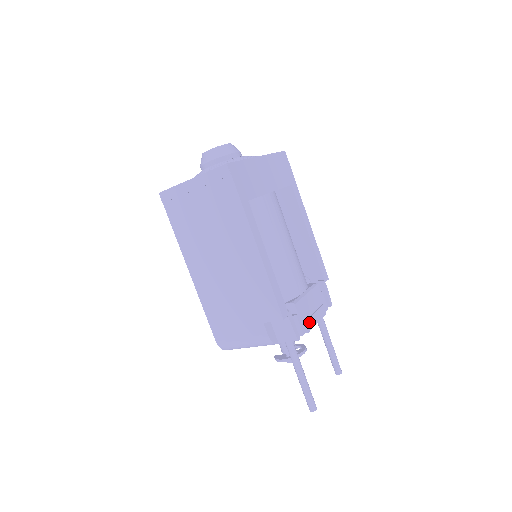
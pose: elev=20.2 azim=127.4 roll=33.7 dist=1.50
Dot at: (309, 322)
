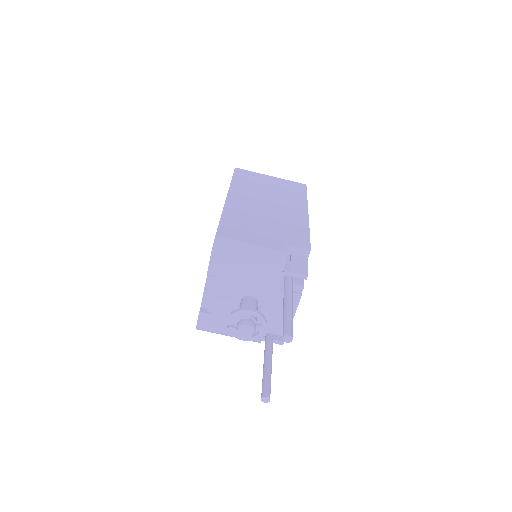
Dot at: occluded
